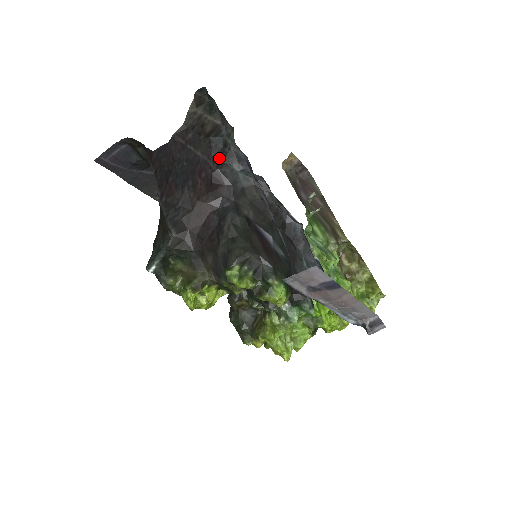
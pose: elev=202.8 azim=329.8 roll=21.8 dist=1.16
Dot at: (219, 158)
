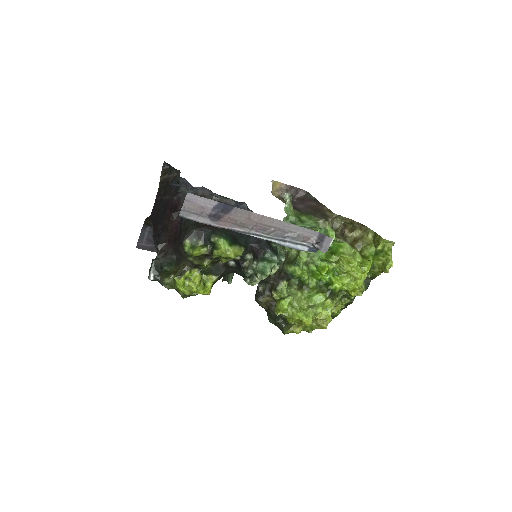
Dot at: (176, 192)
